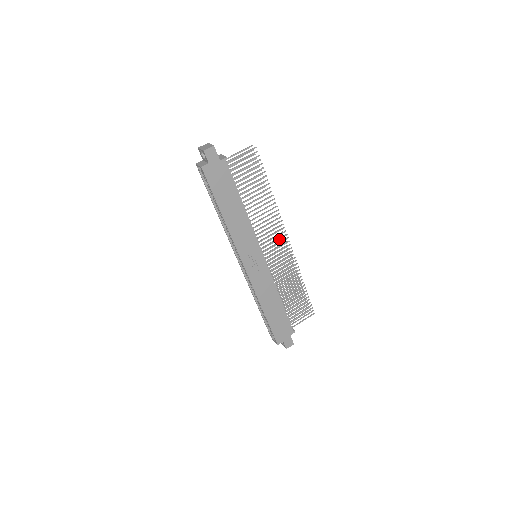
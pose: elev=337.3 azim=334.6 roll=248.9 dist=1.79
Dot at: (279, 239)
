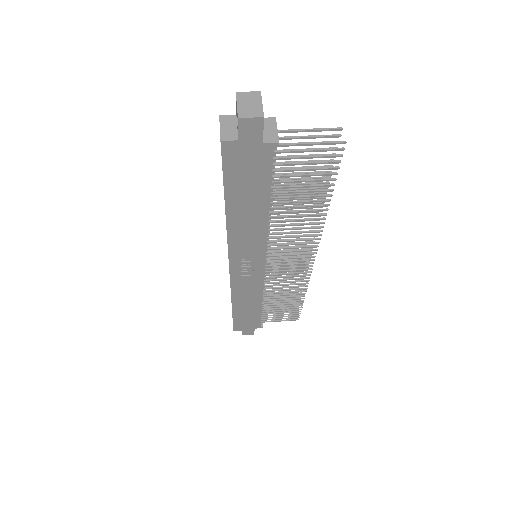
Dot at: (301, 254)
